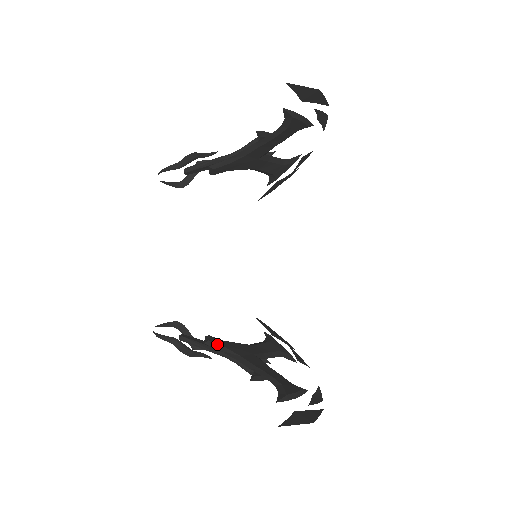
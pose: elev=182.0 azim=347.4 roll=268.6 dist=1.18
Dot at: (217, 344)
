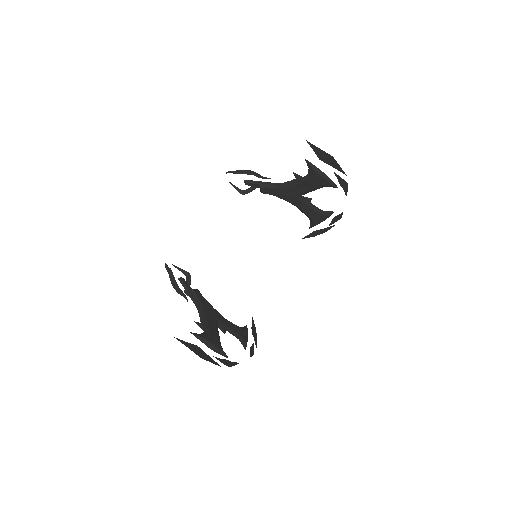
Dot at: (196, 294)
